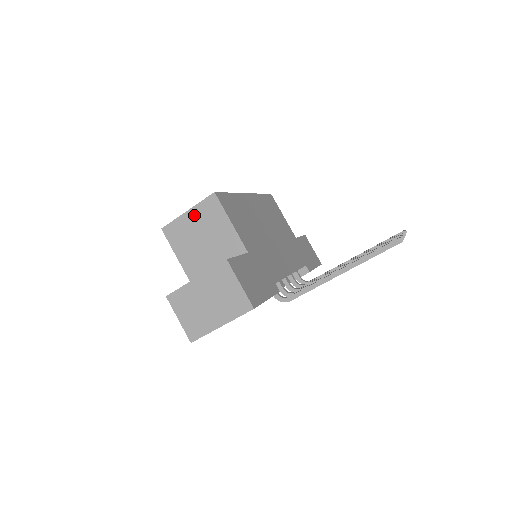
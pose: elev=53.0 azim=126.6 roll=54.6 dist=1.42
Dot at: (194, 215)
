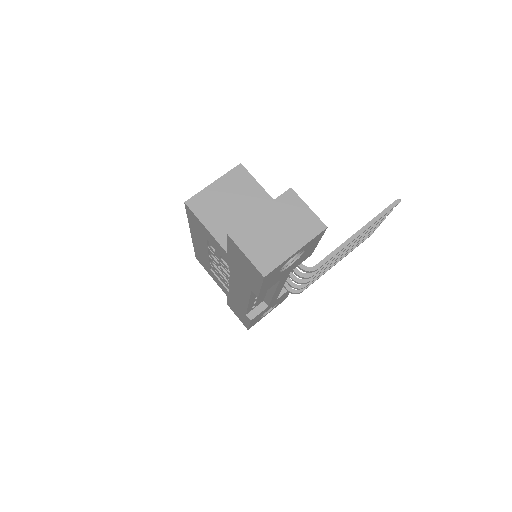
Dot at: (221, 185)
